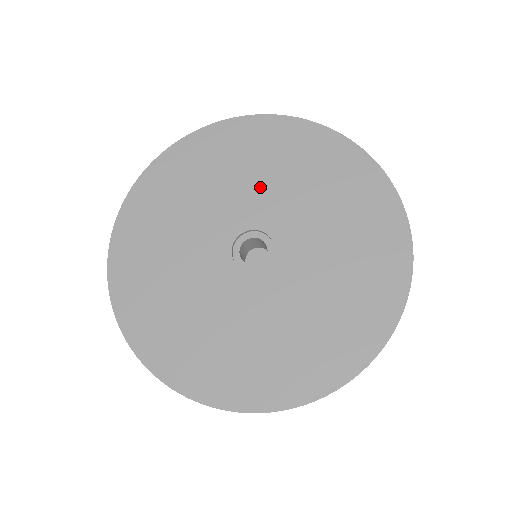
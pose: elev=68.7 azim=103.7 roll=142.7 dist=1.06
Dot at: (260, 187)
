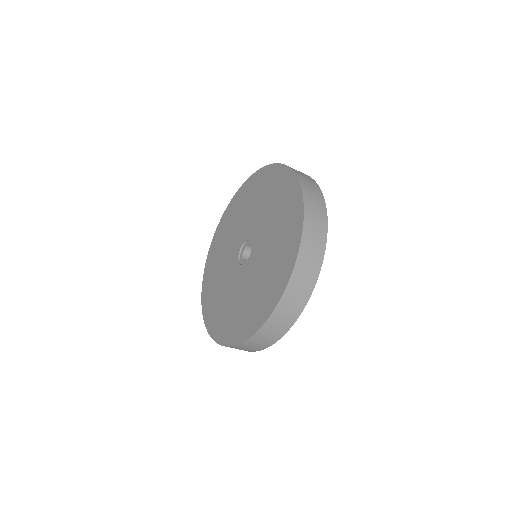
Dot at: (248, 217)
